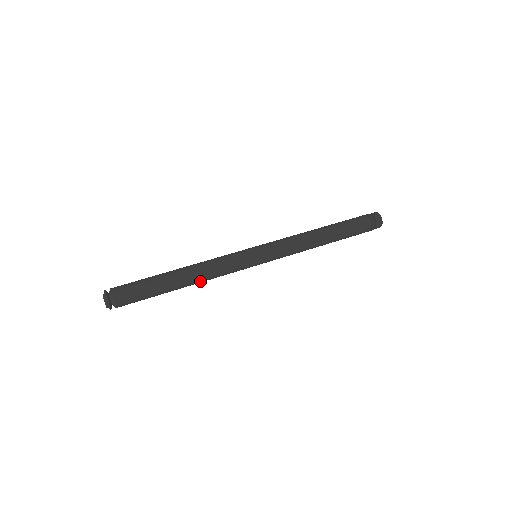
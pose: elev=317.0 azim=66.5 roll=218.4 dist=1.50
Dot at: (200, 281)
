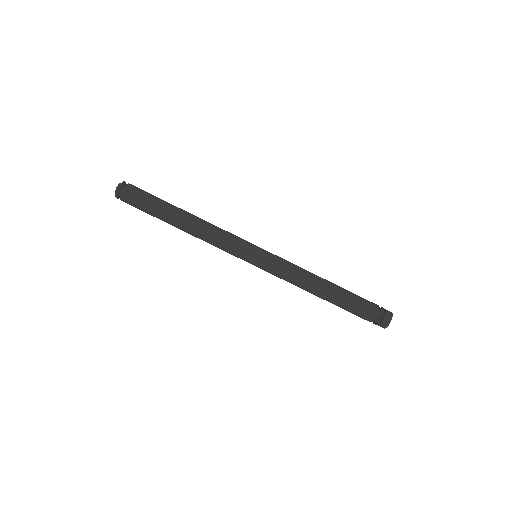
Dot at: (196, 236)
